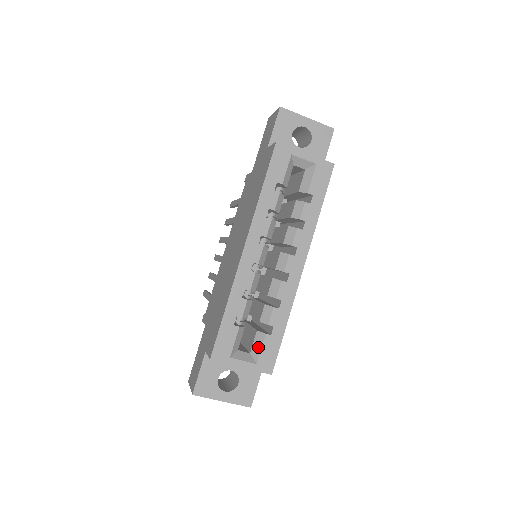
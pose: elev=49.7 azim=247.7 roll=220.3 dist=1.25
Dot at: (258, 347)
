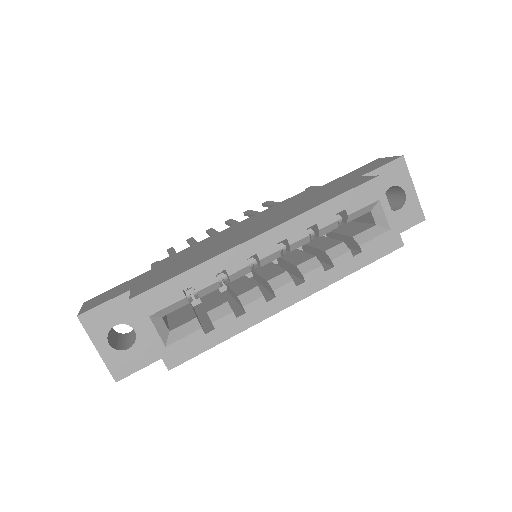
Dot at: (183, 333)
